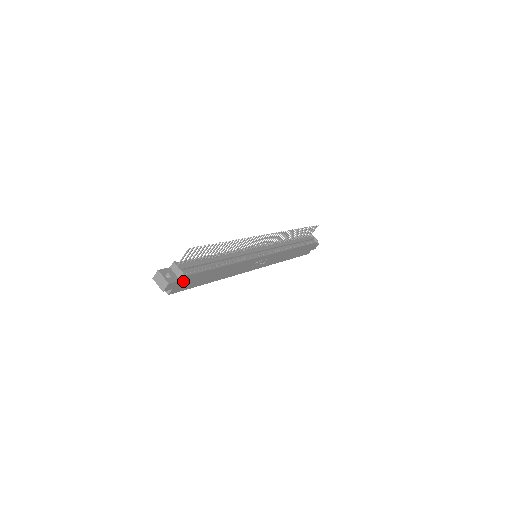
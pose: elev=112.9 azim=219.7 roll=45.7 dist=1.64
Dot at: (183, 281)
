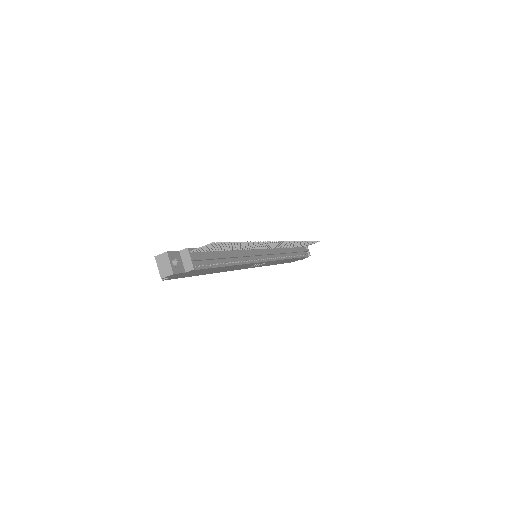
Dot at: (187, 273)
